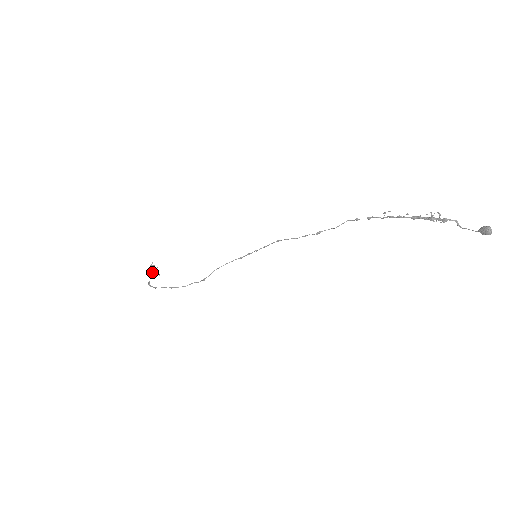
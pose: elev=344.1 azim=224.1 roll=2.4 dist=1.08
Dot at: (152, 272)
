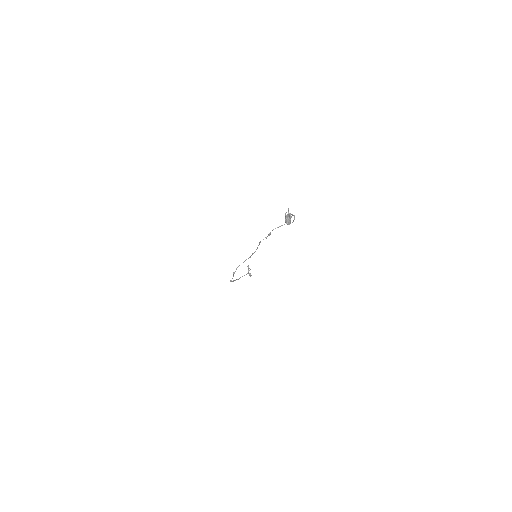
Dot at: (246, 274)
